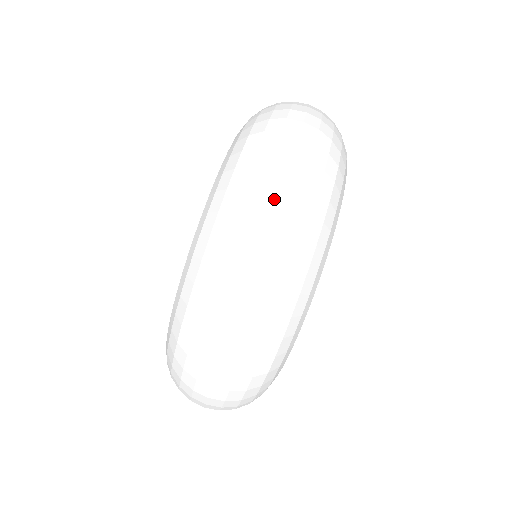
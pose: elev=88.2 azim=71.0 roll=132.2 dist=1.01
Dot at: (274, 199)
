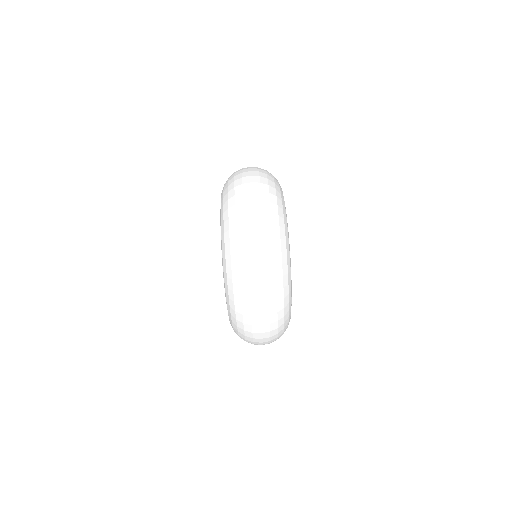
Dot at: (249, 167)
